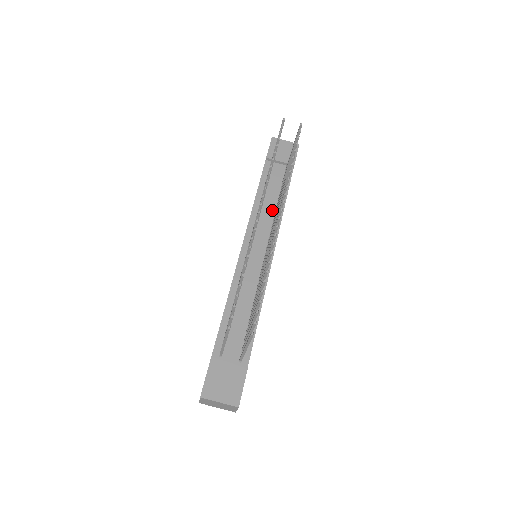
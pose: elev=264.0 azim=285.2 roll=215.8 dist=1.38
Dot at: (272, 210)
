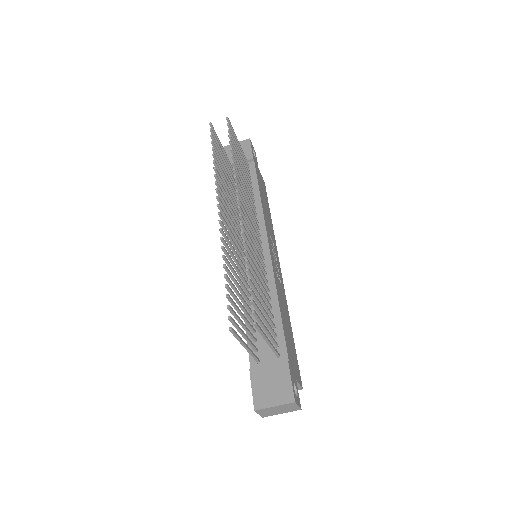
Dot at: occluded
